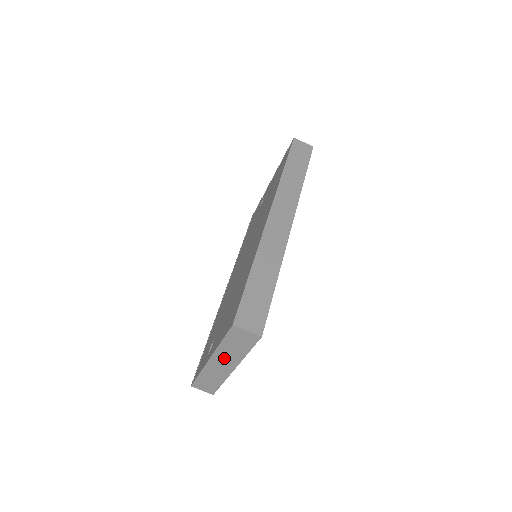
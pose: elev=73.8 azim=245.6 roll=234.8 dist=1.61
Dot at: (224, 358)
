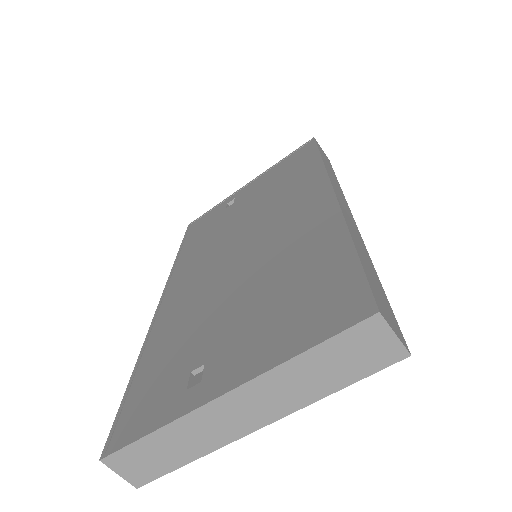
Dot at: (265, 396)
